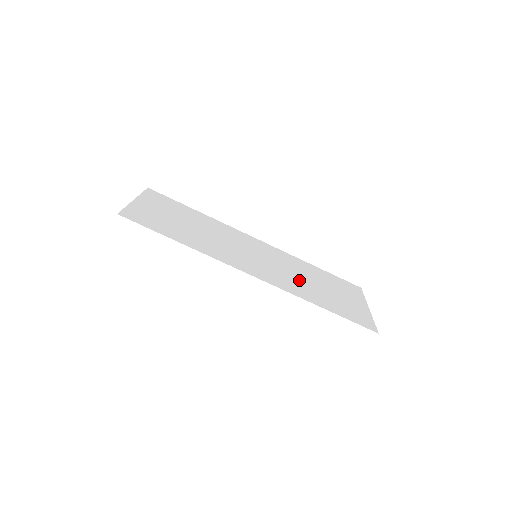
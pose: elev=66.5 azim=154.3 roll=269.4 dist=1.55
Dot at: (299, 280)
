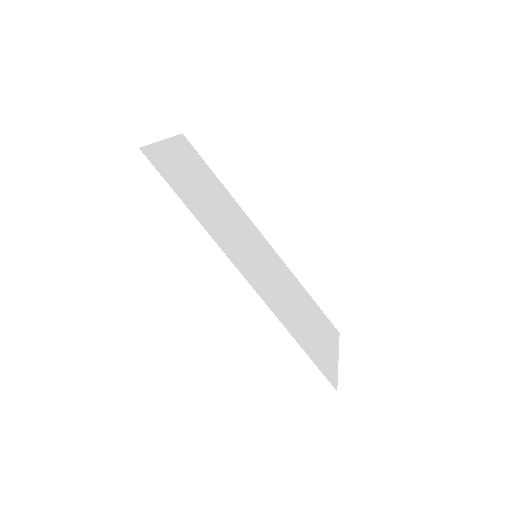
Dot at: (286, 300)
